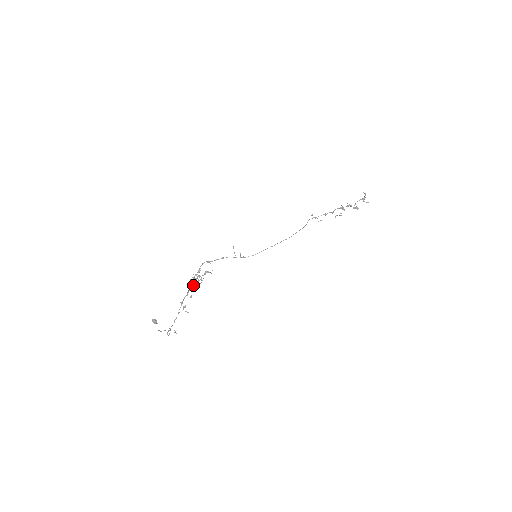
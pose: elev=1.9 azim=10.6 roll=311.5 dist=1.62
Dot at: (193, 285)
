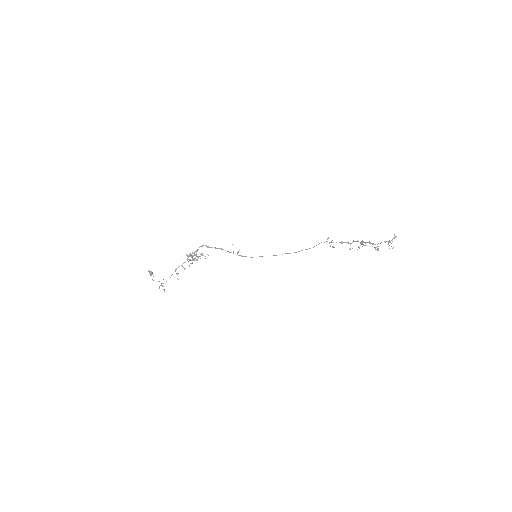
Dot at: (189, 260)
